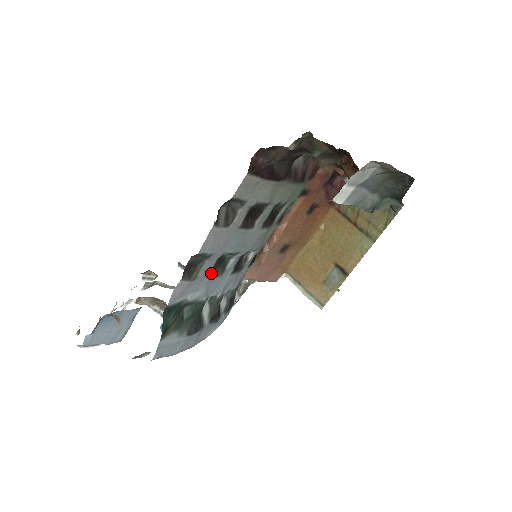
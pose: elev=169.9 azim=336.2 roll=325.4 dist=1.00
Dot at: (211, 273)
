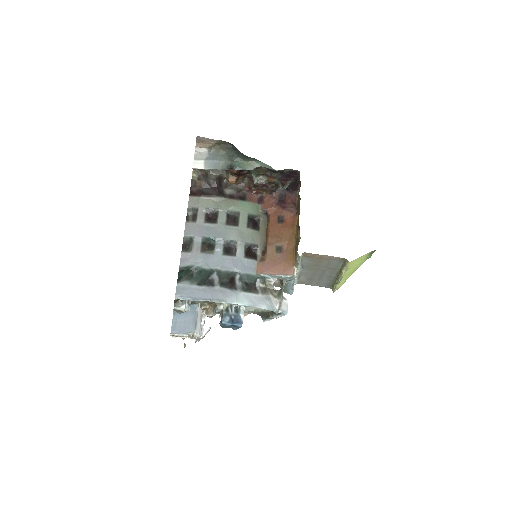
Dot at: (203, 251)
